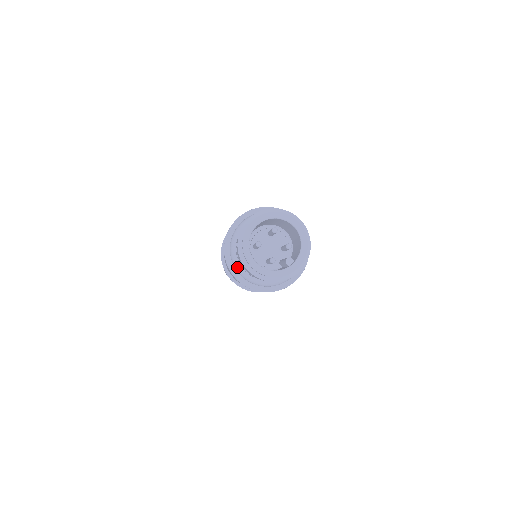
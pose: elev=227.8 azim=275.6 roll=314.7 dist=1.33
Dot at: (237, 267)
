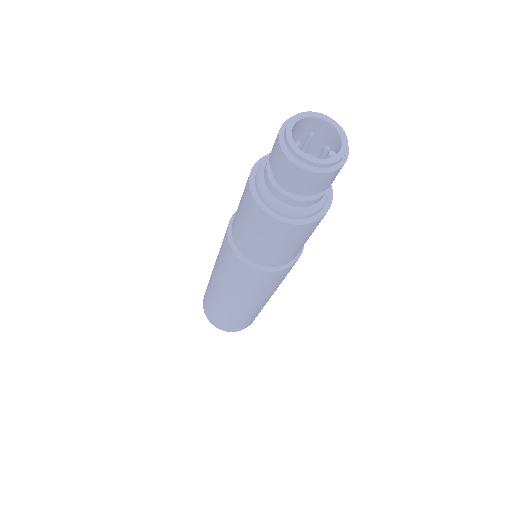
Dot at: (266, 195)
